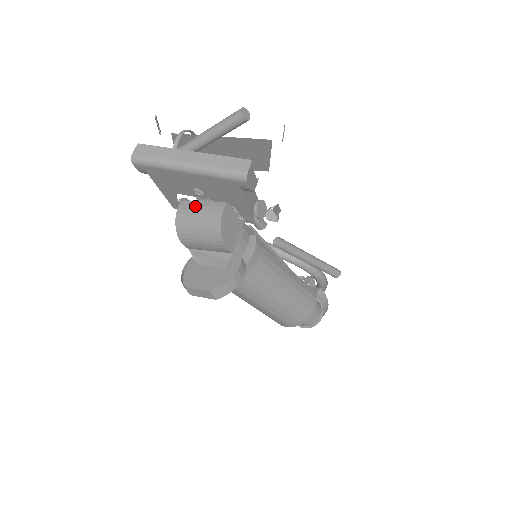
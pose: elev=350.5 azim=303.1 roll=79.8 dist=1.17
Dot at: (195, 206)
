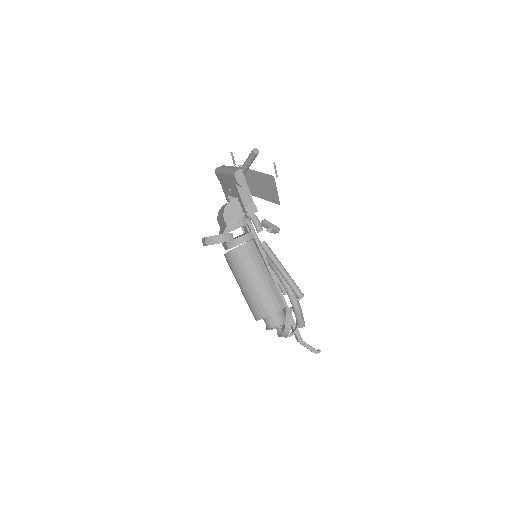
Dot at: occluded
